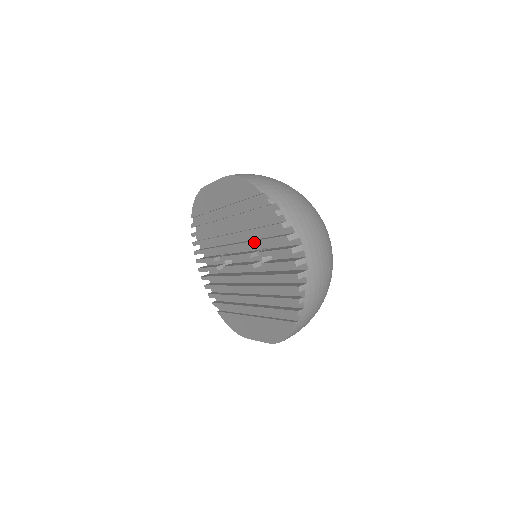
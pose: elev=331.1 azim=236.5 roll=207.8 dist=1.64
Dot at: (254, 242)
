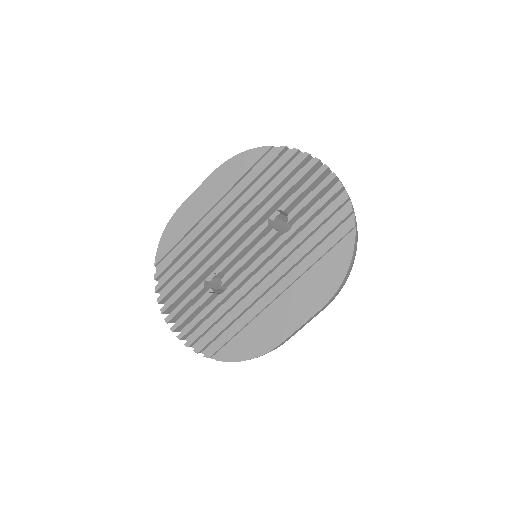
Dot at: (271, 202)
